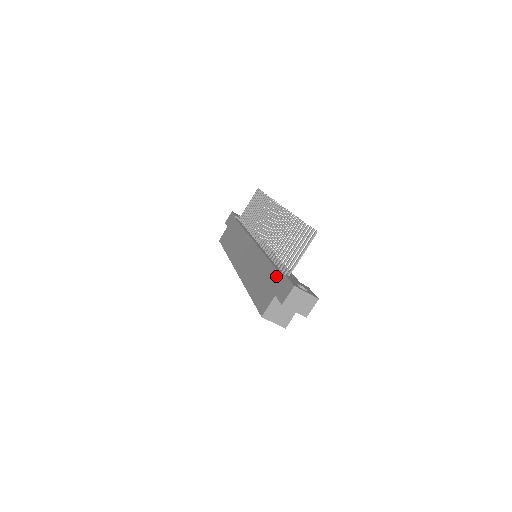
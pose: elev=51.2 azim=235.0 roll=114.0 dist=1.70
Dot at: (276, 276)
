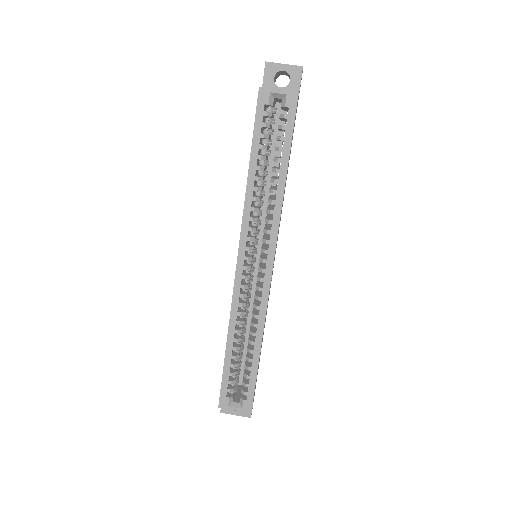
Dot at: occluded
